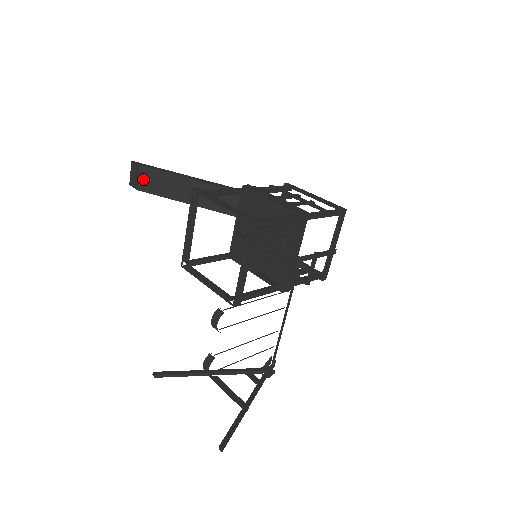
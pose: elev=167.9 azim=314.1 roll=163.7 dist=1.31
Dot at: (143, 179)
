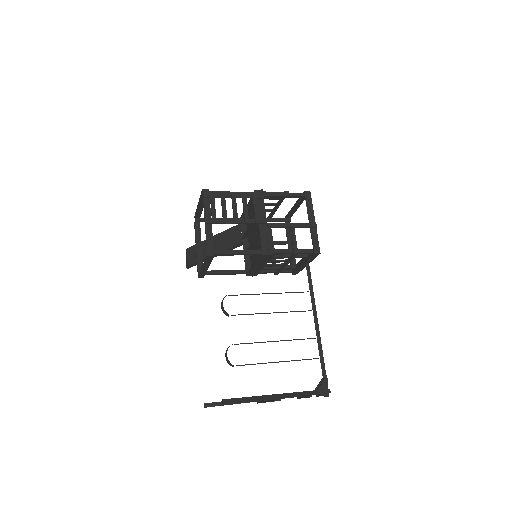
Dot at: (190, 256)
